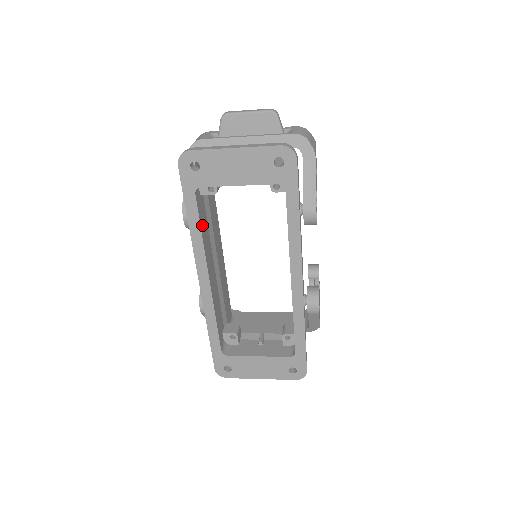
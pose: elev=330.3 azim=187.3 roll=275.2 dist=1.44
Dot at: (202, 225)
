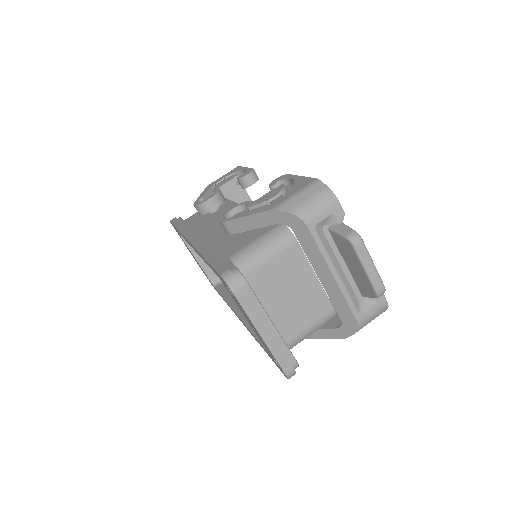
Dot at: occluded
